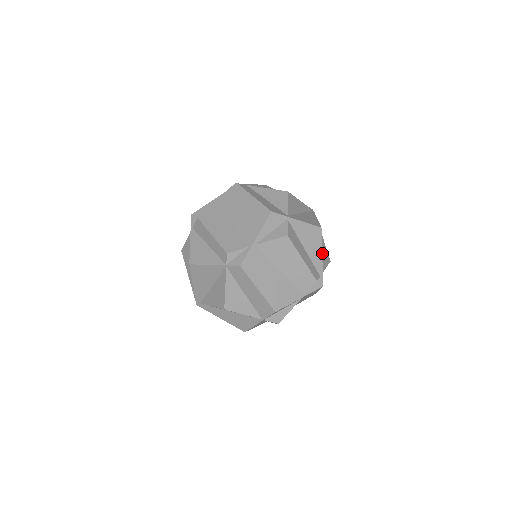
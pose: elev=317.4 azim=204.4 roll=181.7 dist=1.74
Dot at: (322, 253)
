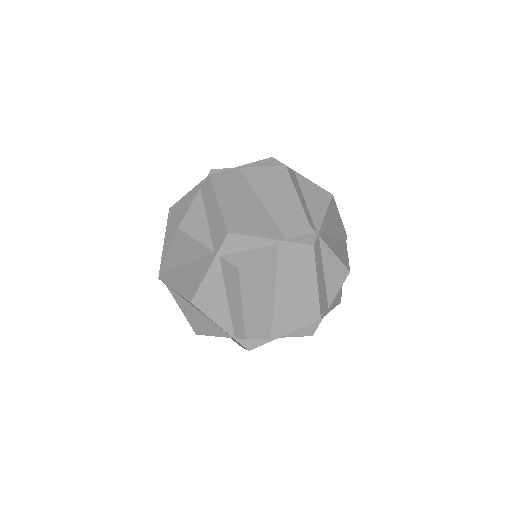
Dot at: occluded
